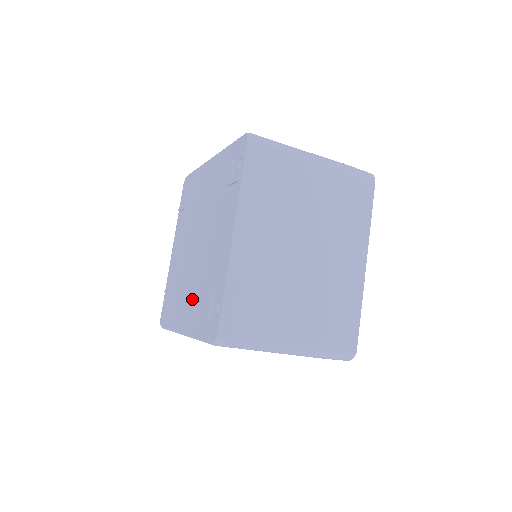
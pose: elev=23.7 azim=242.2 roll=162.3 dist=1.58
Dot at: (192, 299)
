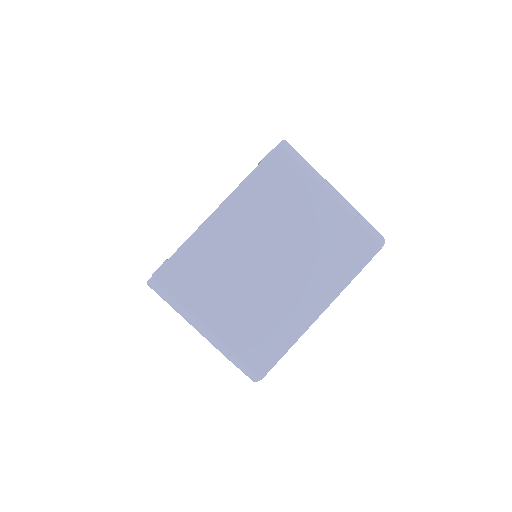
Dot at: occluded
